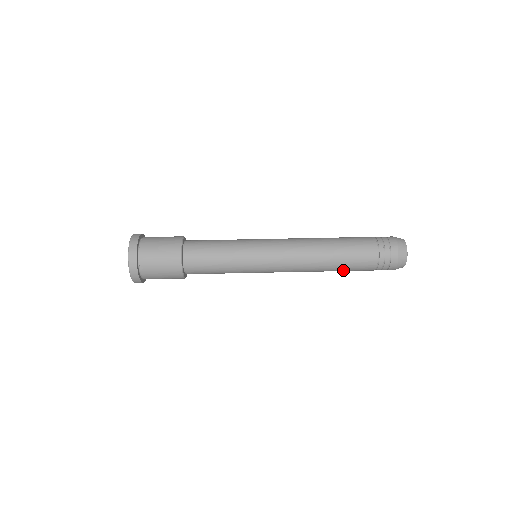
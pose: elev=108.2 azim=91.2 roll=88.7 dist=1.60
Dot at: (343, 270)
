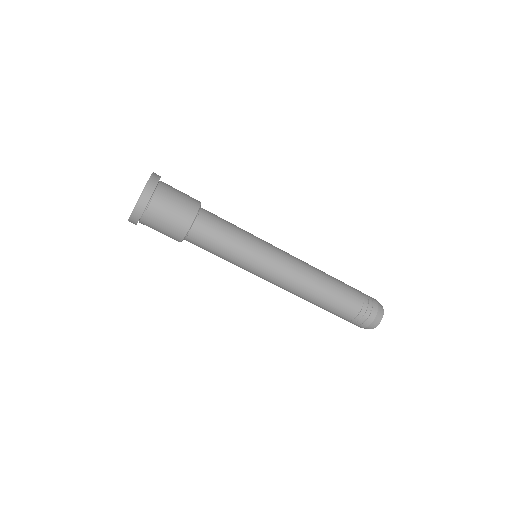
Dot at: occluded
